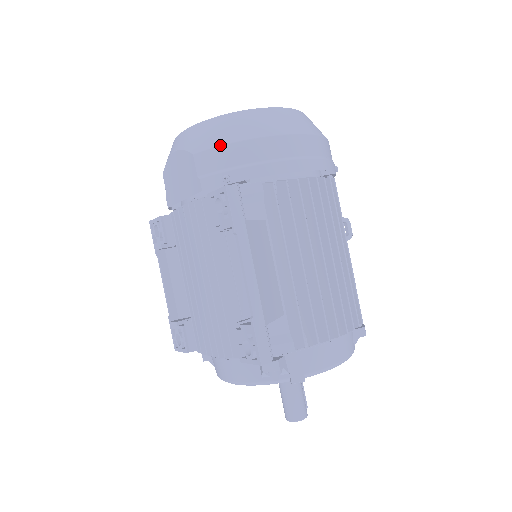
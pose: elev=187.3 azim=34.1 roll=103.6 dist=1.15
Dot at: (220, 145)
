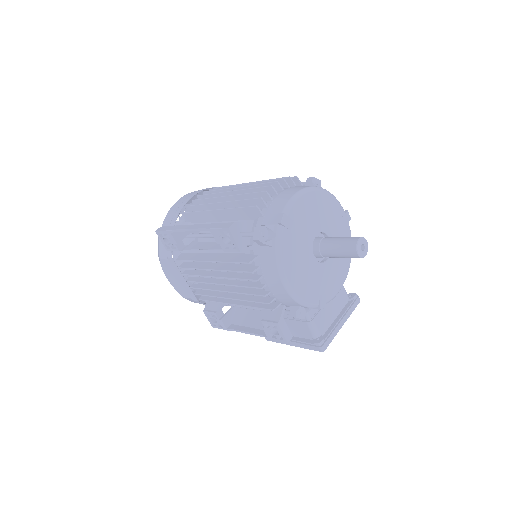
Dot at: (159, 240)
